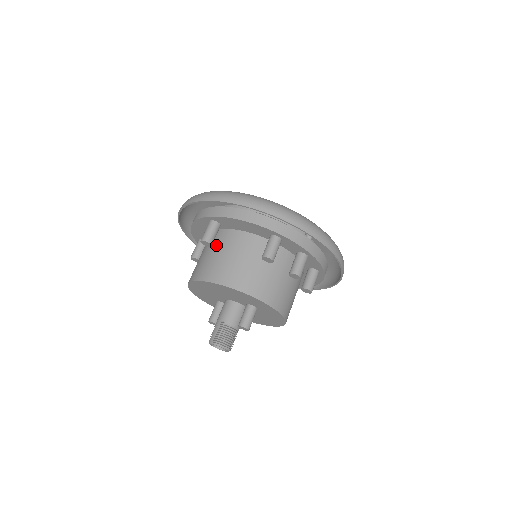
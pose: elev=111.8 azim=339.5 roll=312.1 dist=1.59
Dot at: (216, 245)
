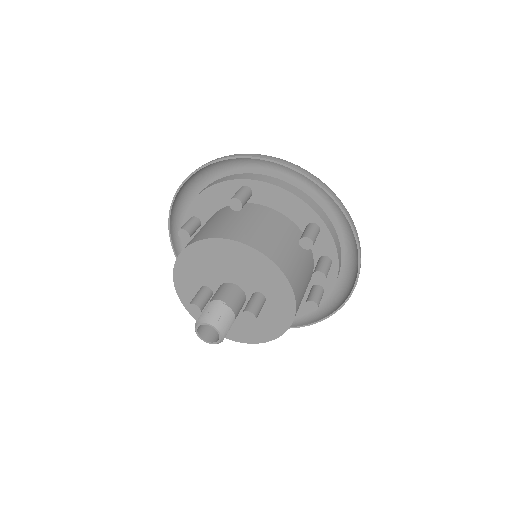
Dot at: (242, 213)
